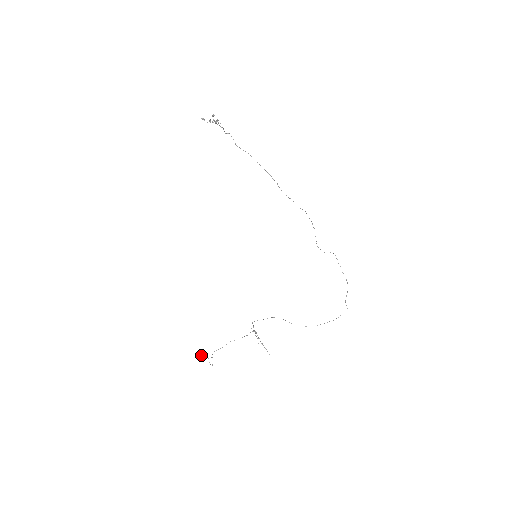
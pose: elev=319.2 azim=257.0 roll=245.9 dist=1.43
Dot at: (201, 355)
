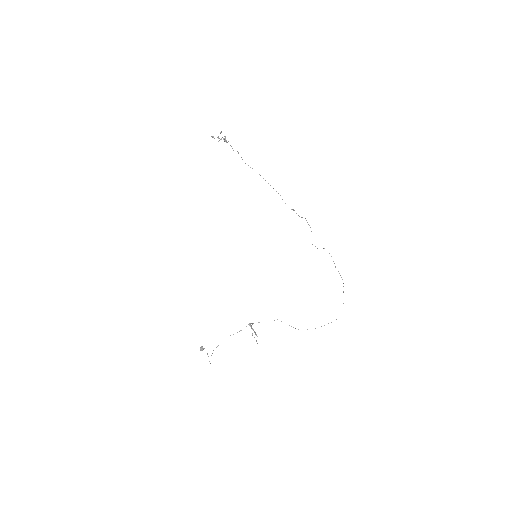
Dot at: (200, 349)
